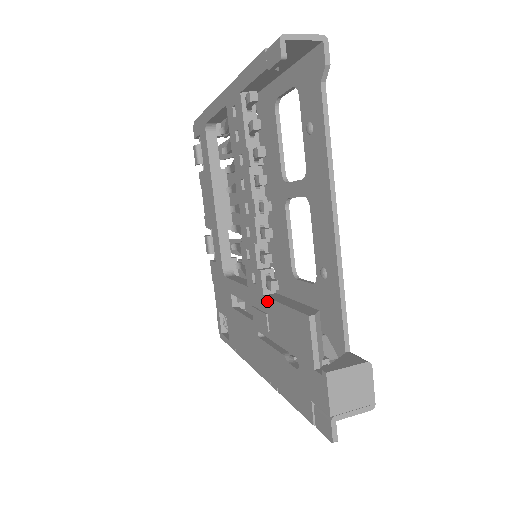
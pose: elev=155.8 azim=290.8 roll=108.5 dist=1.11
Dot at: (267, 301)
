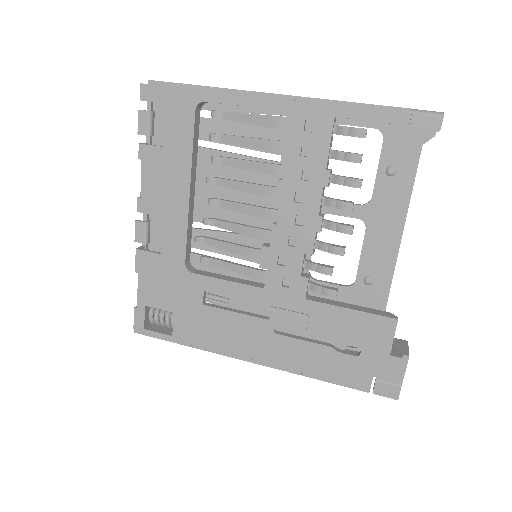
Dot at: (314, 304)
